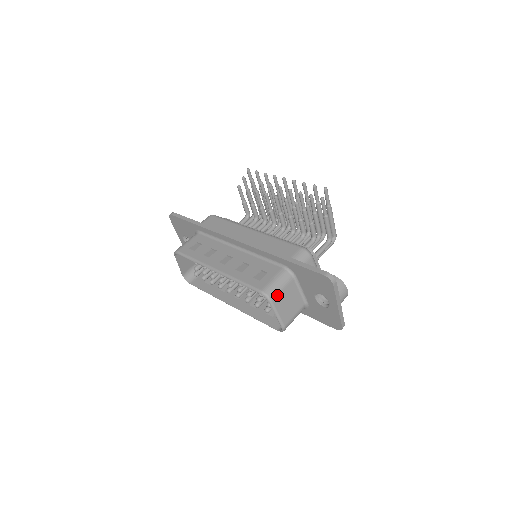
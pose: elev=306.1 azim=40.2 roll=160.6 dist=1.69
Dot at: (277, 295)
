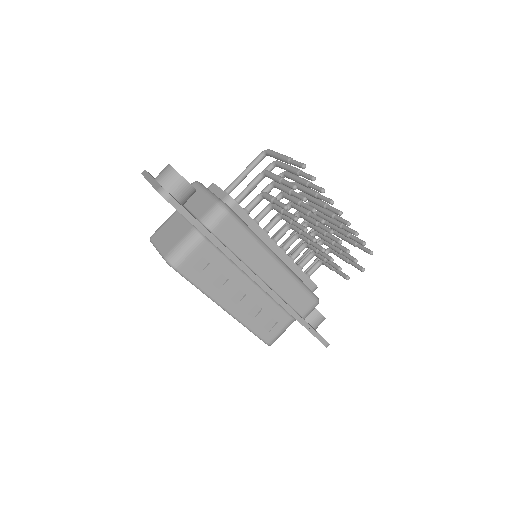
Dot at: occluded
